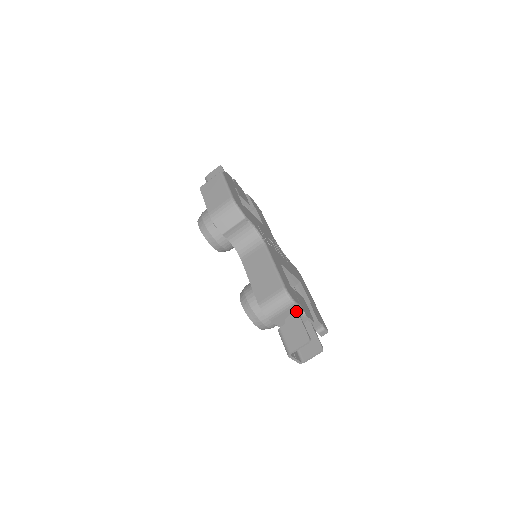
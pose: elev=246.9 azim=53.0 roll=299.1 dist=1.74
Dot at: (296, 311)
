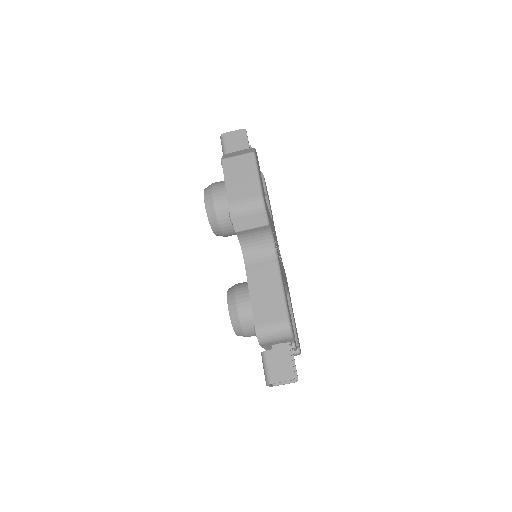
Dot at: (288, 341)
